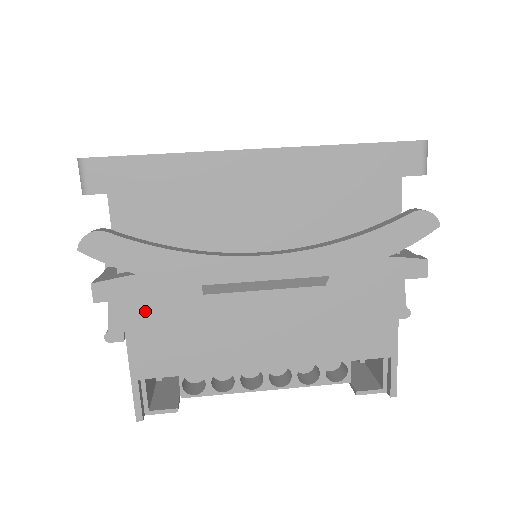
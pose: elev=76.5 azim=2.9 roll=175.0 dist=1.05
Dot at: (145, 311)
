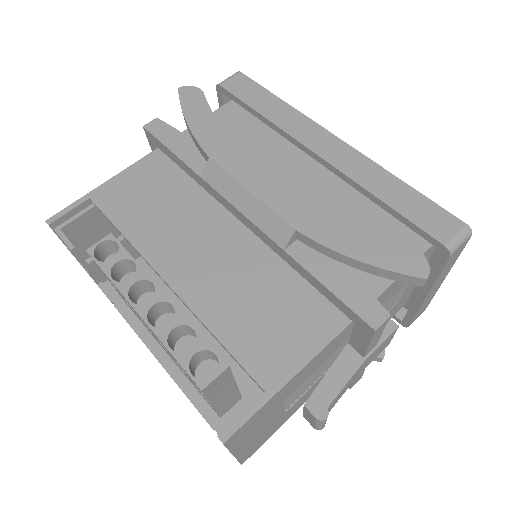
Dot at: (156, 167)
